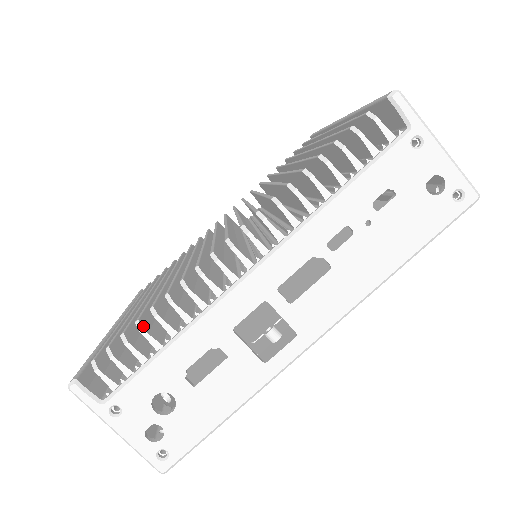
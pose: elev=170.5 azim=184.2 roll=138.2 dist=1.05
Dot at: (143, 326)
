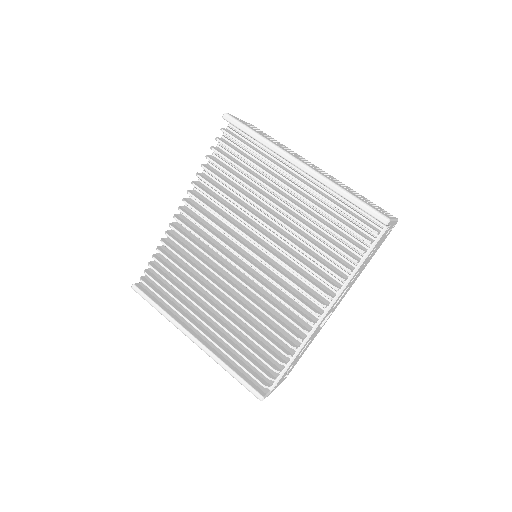
Dot at: (283, 362)
